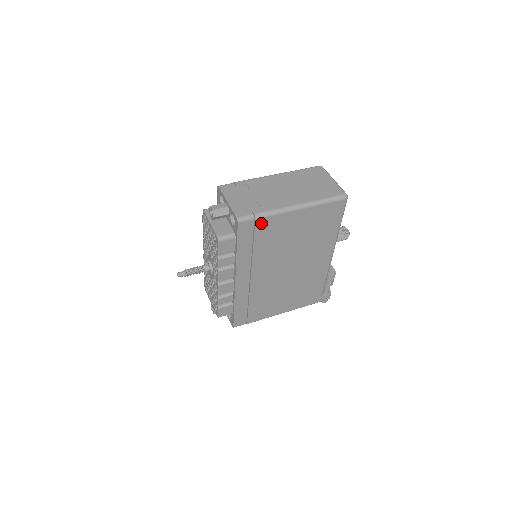
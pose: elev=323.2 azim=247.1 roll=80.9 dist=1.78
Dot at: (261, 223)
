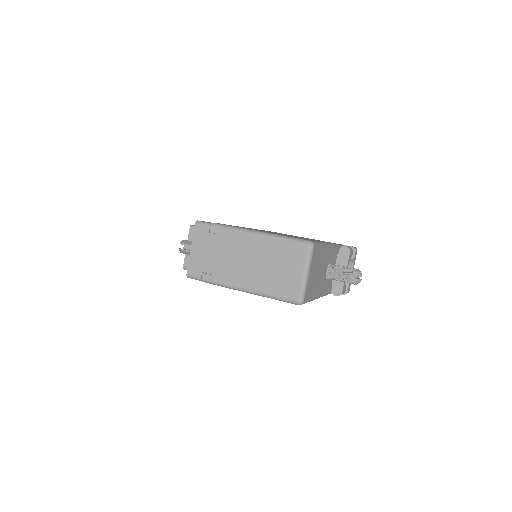
Dot at: occluded
